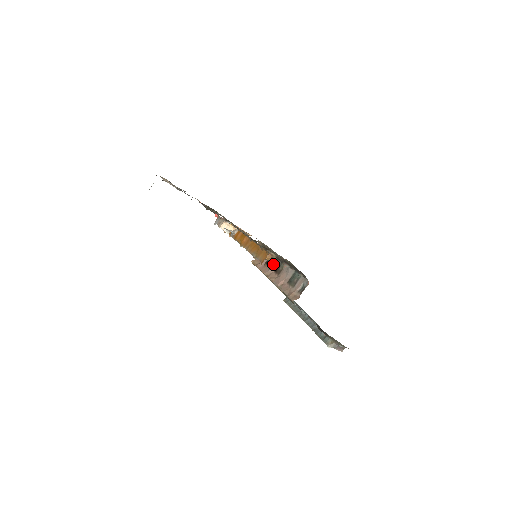
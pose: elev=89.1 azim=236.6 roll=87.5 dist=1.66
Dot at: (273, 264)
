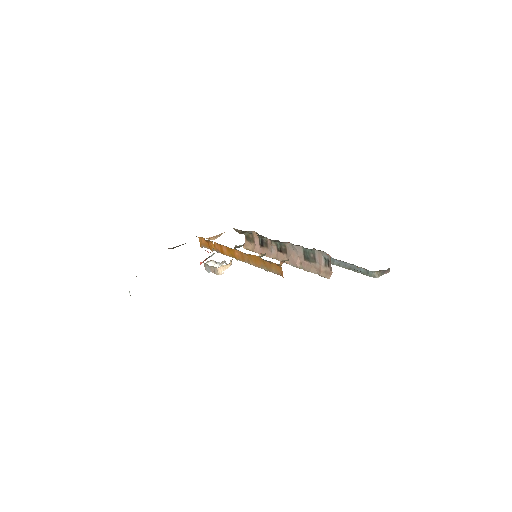
Dot at: (271, 245)
